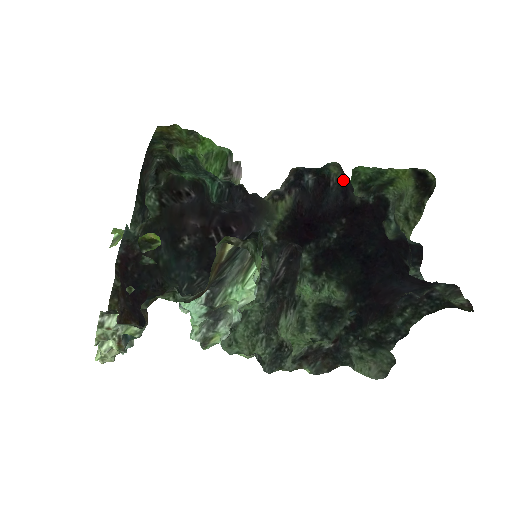
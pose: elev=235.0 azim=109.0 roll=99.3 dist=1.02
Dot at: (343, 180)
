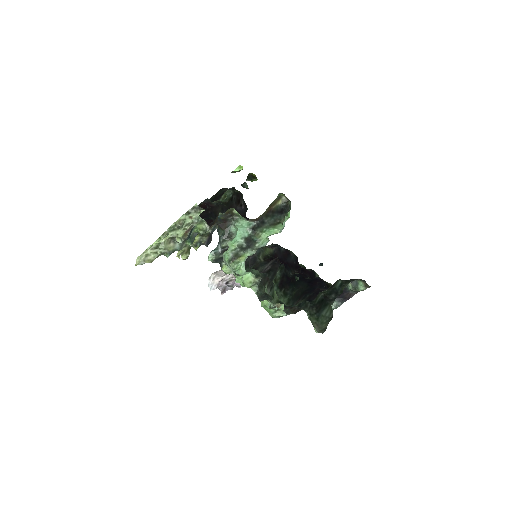
Dot at: (296, 256)
